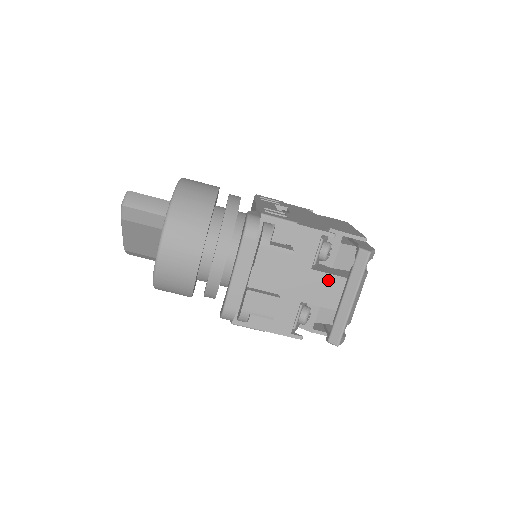
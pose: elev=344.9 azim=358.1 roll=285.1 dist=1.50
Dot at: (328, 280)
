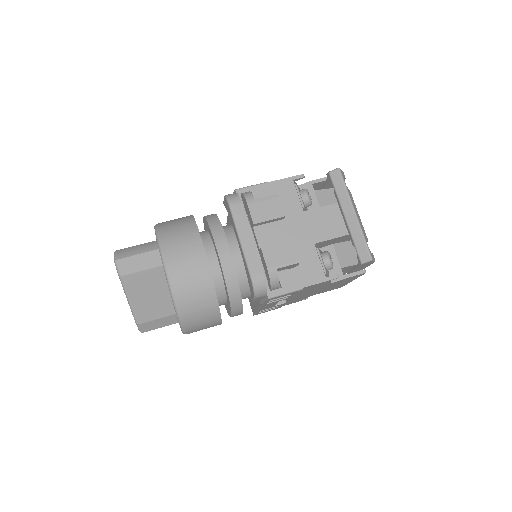
Dot at: (323, 213)
